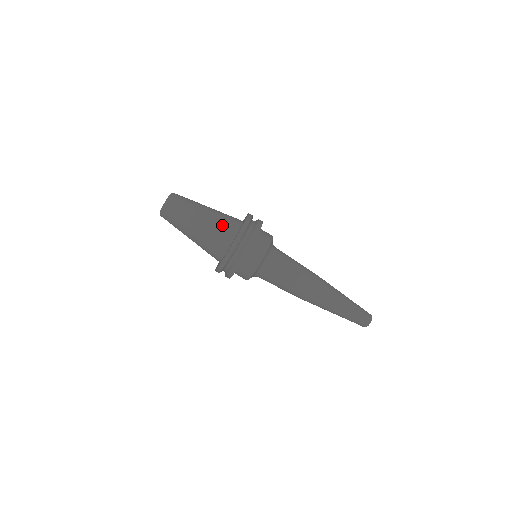
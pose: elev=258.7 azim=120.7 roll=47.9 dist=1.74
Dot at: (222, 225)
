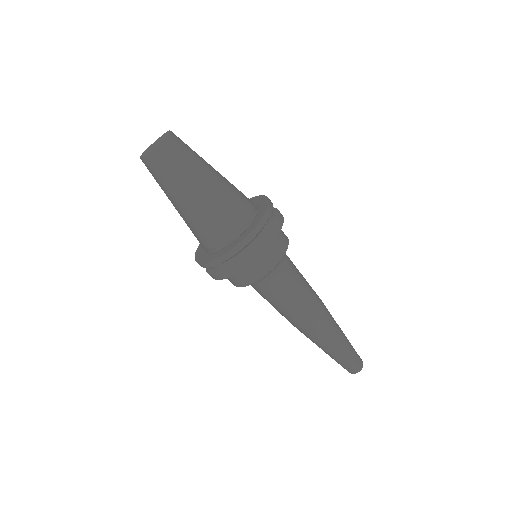
Dot at: (239, 192)
